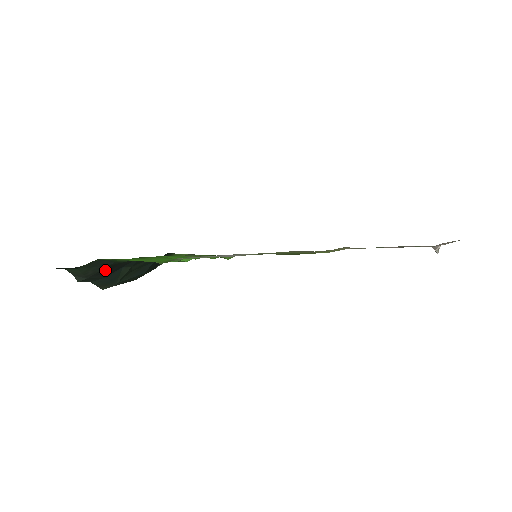
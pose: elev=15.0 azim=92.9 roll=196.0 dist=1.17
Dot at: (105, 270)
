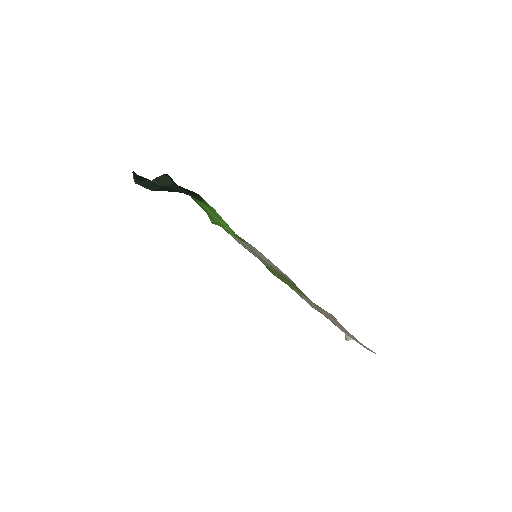
Dot at: (176, 191)
